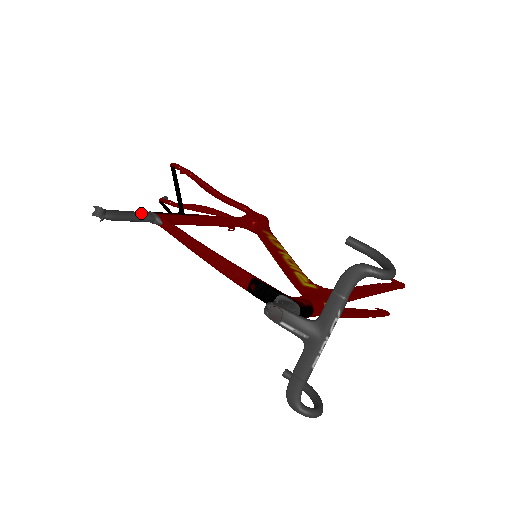
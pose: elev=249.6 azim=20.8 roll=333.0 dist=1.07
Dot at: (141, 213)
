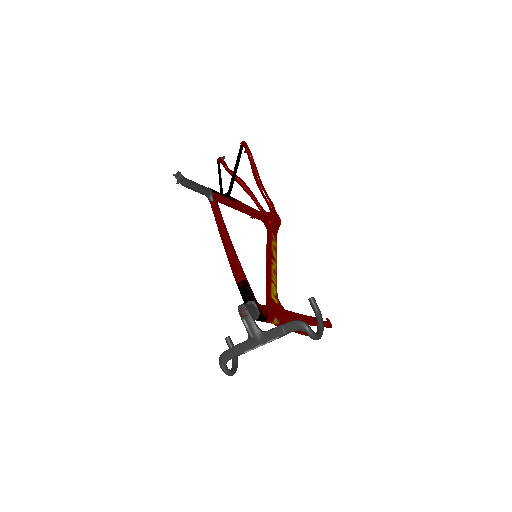
Dot at: (203, 188)
